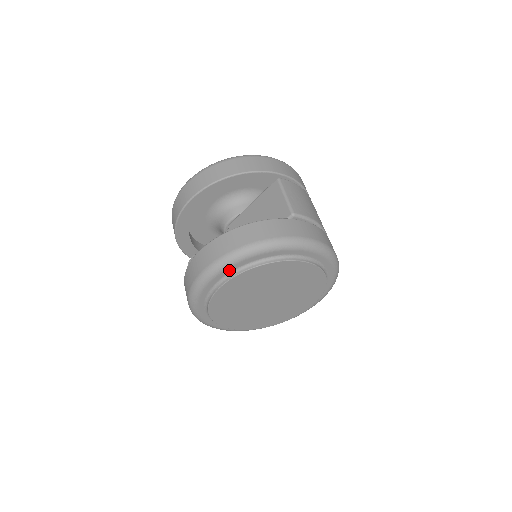
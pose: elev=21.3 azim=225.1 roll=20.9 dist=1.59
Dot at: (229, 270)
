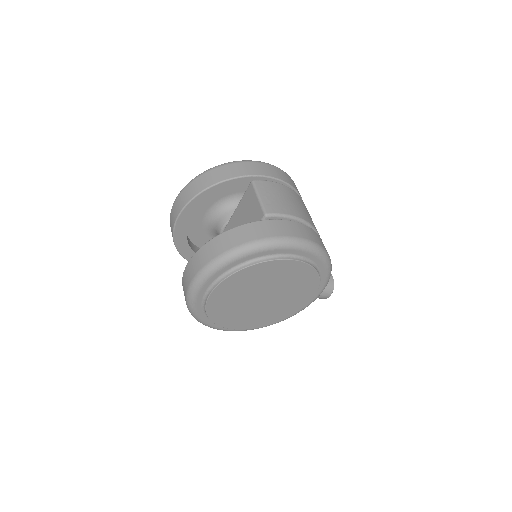
Dot at: (211, 280)
